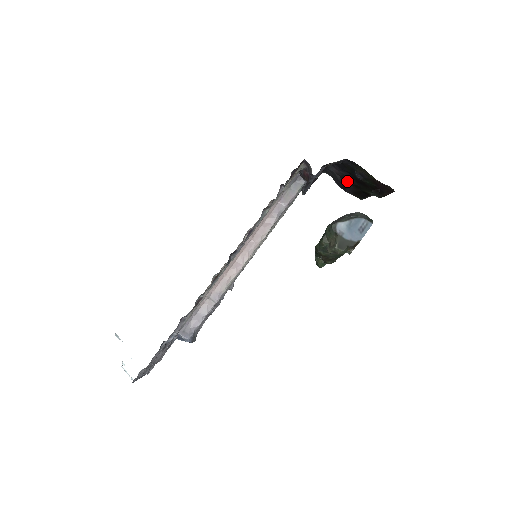
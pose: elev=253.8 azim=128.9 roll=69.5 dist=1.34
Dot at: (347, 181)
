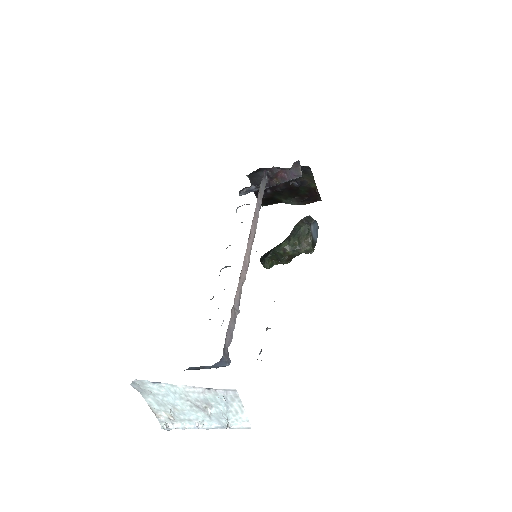
Dot at: (271, 187)
